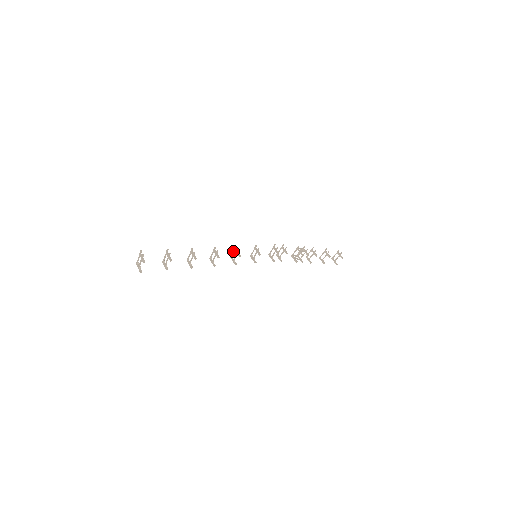
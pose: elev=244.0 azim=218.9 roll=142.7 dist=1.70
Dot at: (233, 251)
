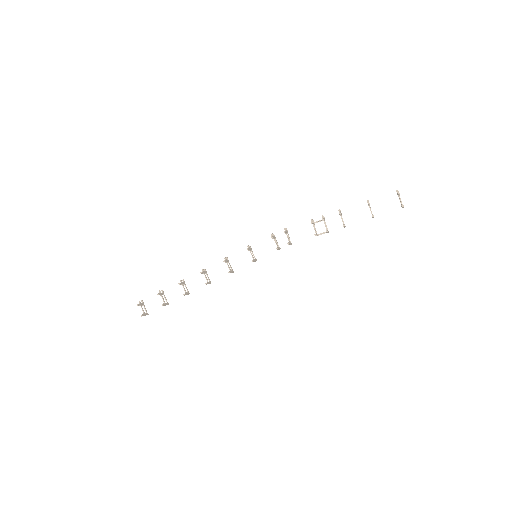
Dot at: occluded
